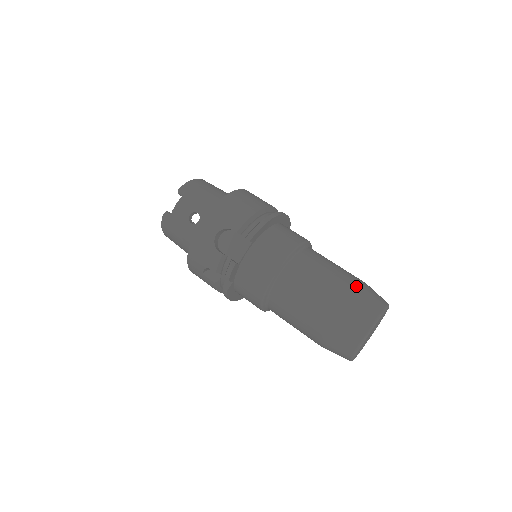
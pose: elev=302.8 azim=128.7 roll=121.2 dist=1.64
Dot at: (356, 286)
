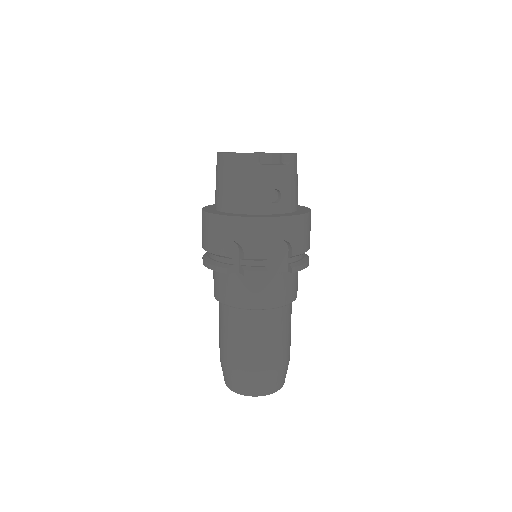
Dot at: occluded
